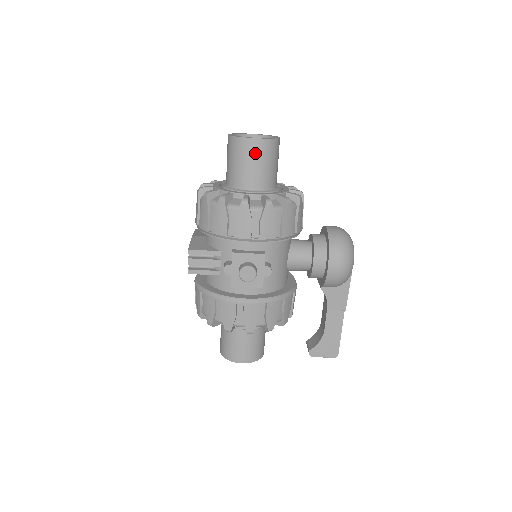
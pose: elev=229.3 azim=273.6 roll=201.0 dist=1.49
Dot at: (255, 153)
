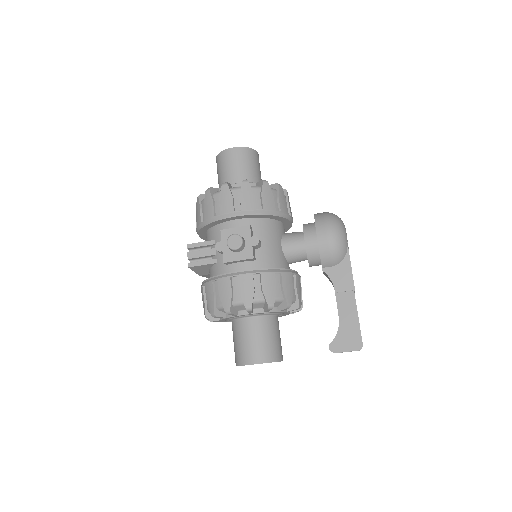
Dot at: (234, 158)
